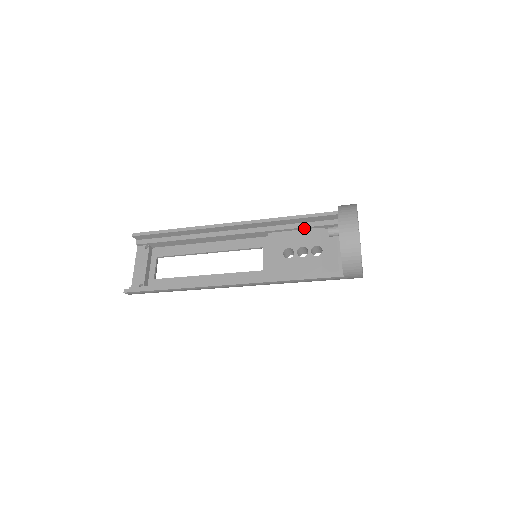
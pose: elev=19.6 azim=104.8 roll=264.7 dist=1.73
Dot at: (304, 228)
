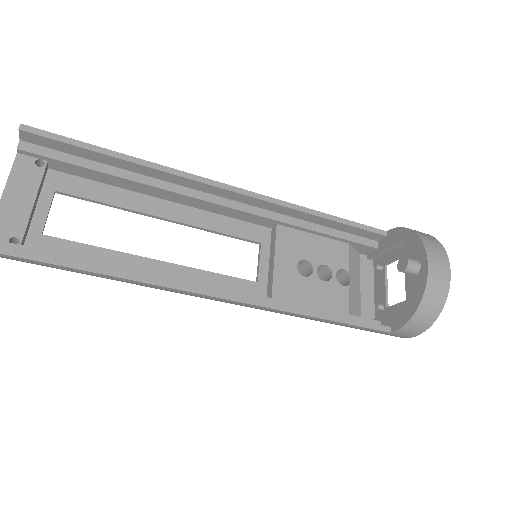
Dot at: (330, 236)
